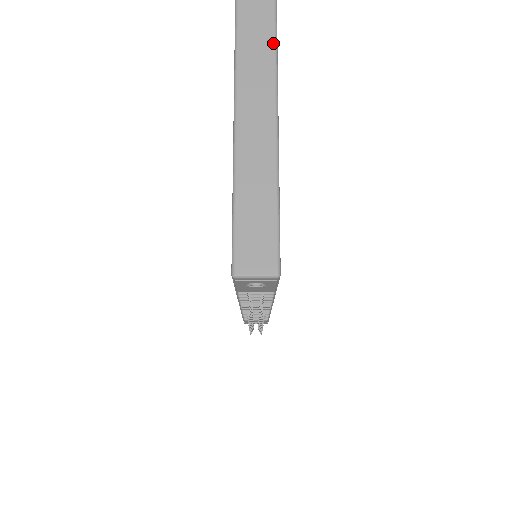
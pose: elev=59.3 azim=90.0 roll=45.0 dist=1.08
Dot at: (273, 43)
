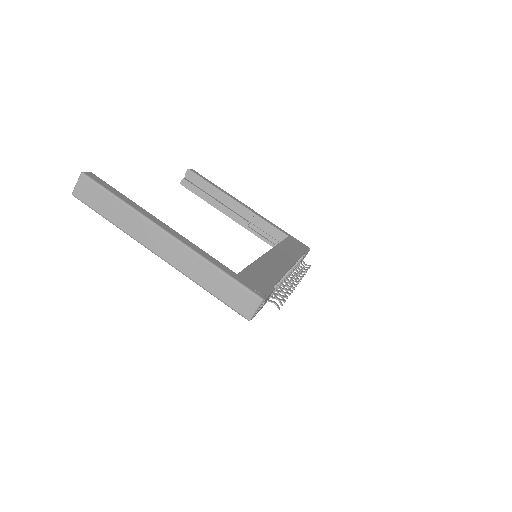
Dot at: (134, 212)
